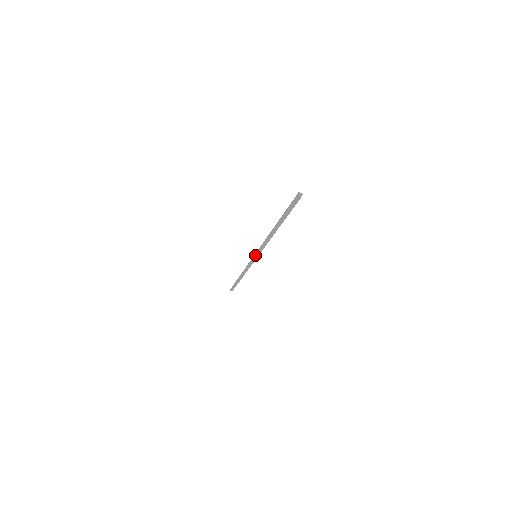
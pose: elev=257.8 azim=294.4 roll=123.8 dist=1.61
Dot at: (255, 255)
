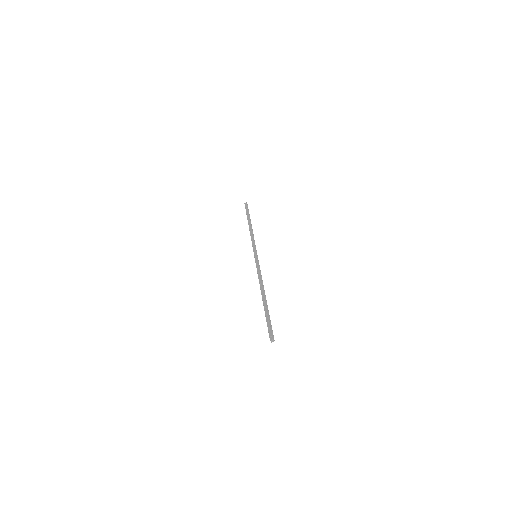
Dot at: occluded
